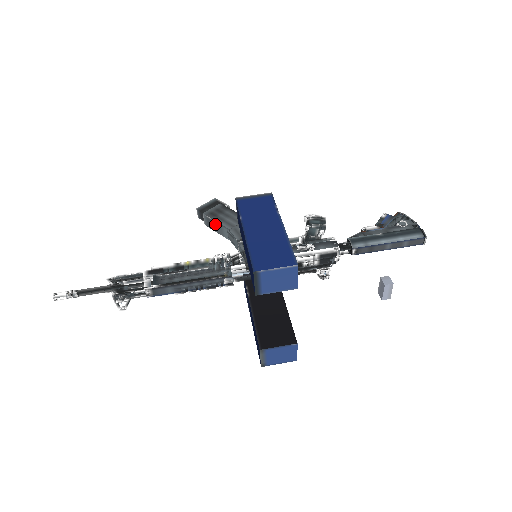
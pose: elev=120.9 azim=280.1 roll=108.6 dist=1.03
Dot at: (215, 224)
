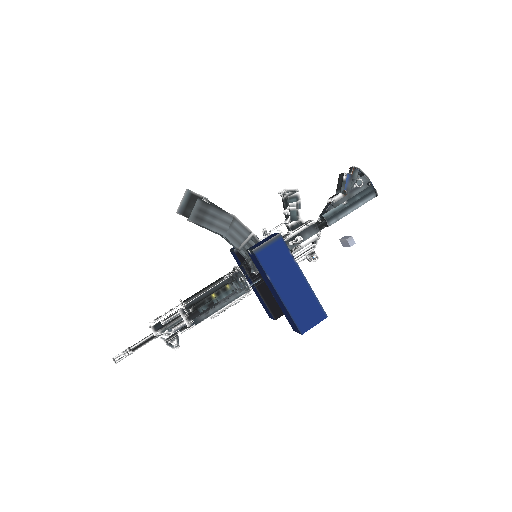
Dot at: (205, 228)
